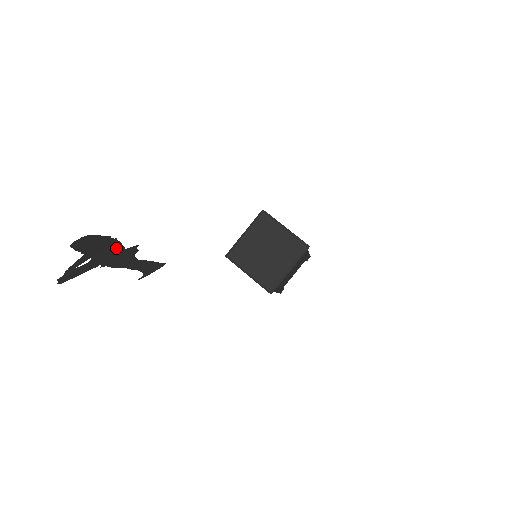
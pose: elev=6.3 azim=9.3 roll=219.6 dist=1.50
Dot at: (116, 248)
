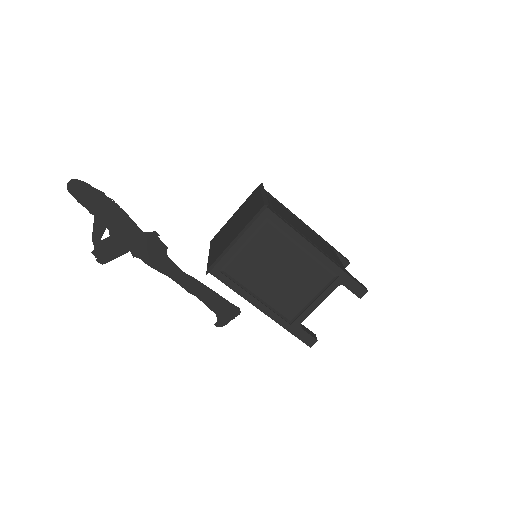
Dot at: (129, 224)
